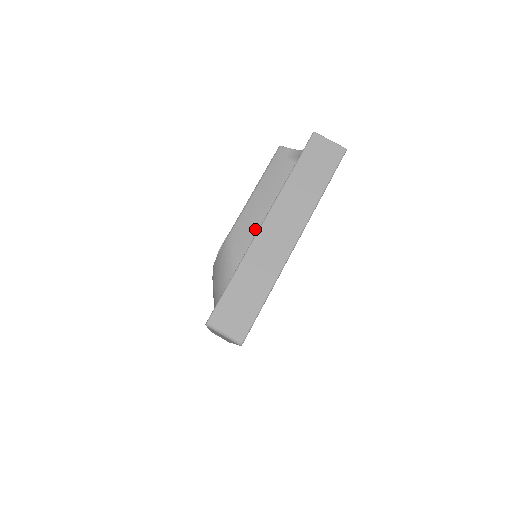
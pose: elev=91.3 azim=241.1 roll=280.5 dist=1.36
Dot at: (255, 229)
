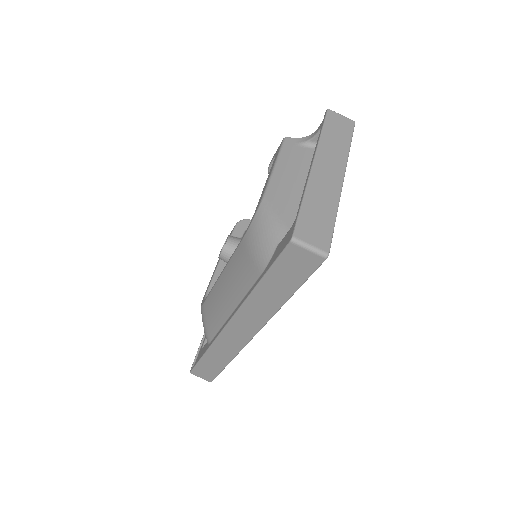
Dot at: (288, 191)
